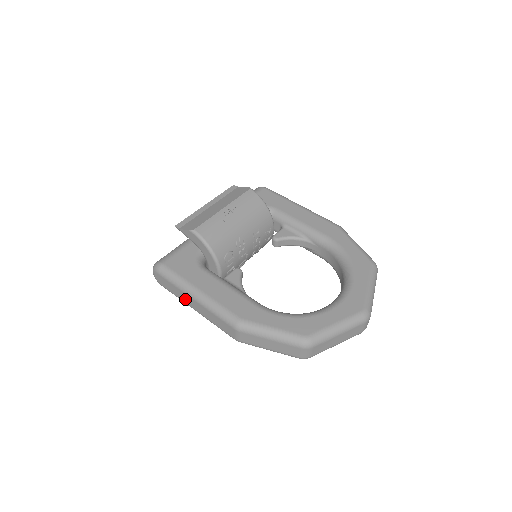
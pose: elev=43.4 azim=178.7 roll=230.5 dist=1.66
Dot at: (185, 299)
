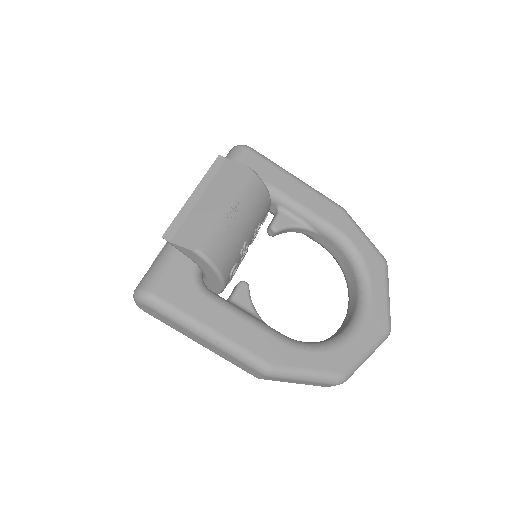
Dot at: (188, 335)
